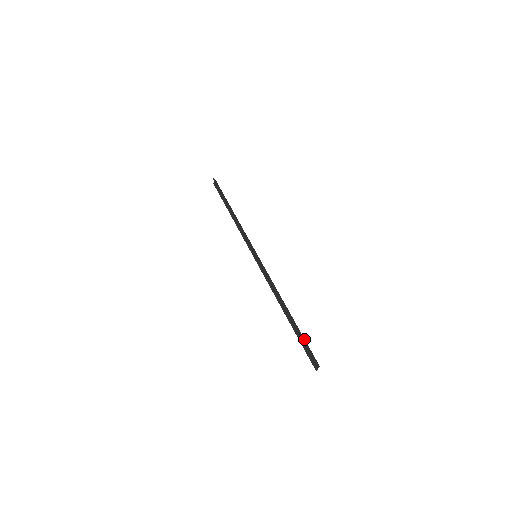
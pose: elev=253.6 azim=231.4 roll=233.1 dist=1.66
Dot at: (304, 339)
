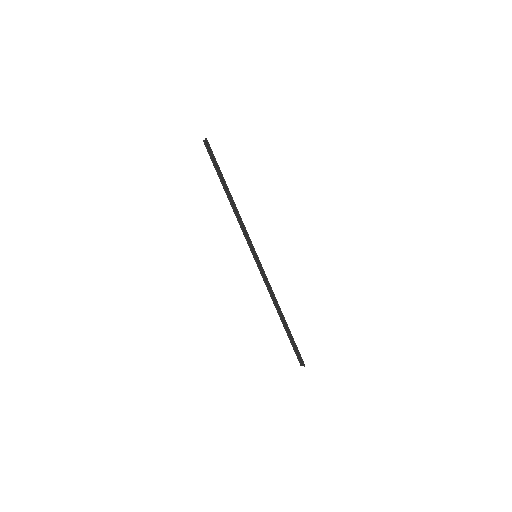
Dot at: (295, 343)
